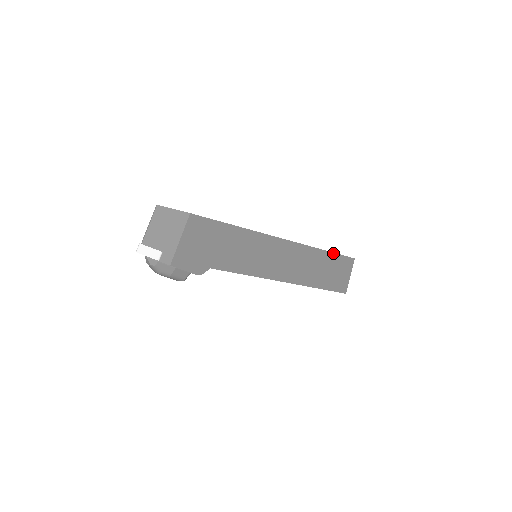
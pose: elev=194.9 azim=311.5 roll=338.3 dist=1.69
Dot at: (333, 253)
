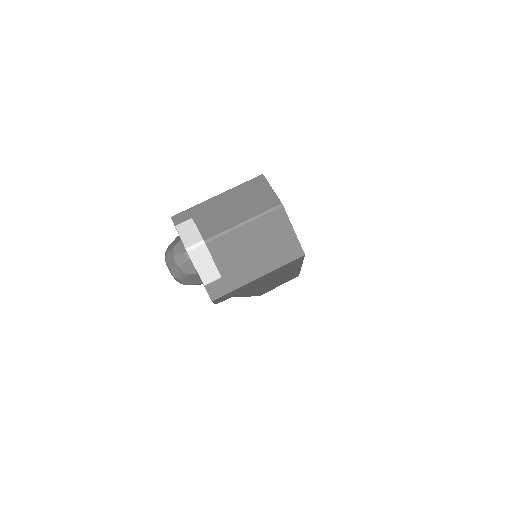
Dot at: occluded
